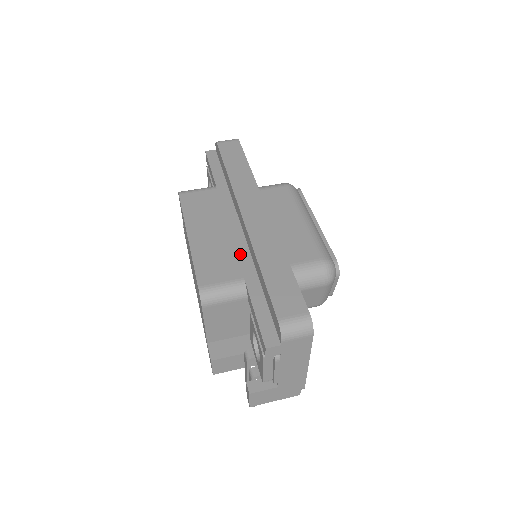
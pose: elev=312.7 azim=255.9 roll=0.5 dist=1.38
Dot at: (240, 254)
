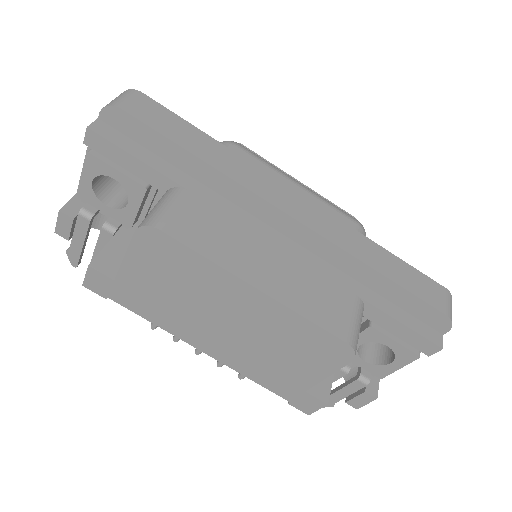
Dot at: (322, 270)
